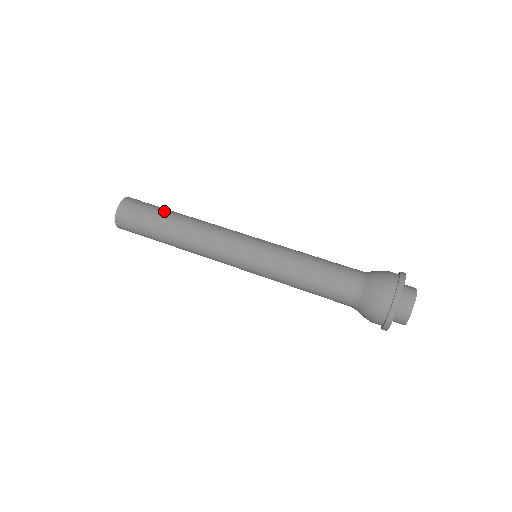
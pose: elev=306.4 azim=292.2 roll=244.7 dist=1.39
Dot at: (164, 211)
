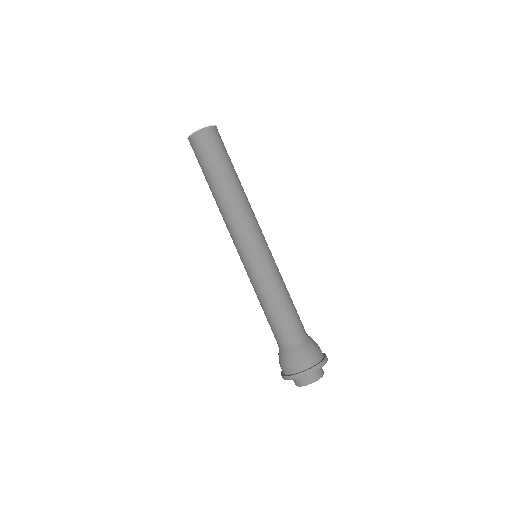
Dot at: (230, 165)
